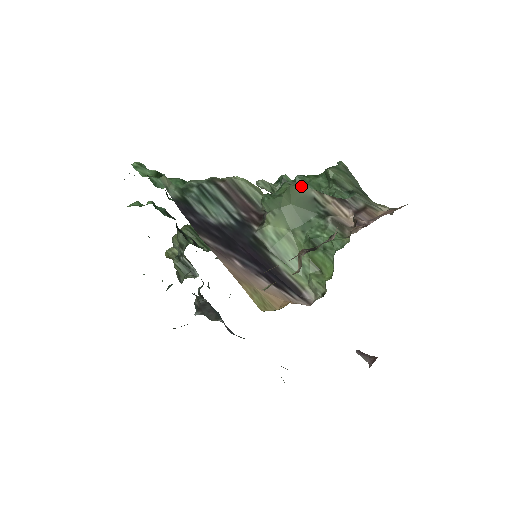
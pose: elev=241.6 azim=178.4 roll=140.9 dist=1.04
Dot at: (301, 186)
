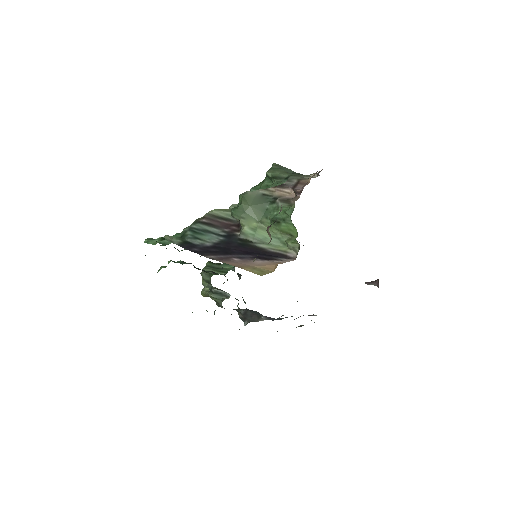
Dot at: (251, 192)
